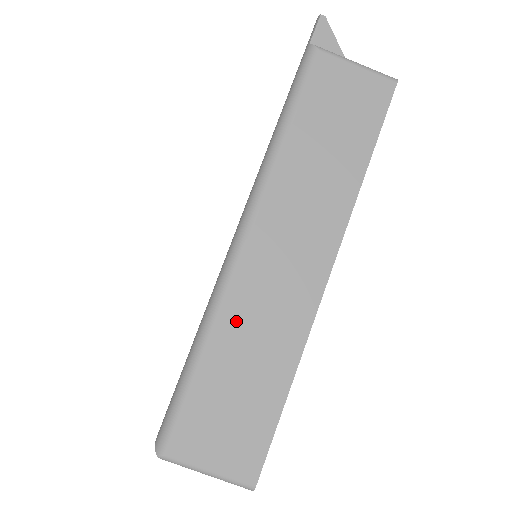
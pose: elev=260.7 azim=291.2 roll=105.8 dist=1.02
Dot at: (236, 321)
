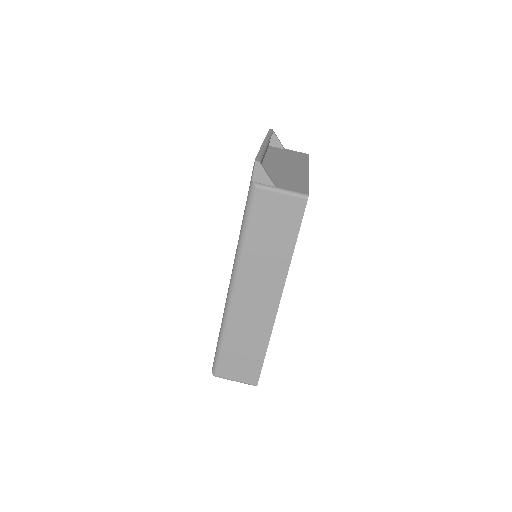
Dot at: (236, 327)
